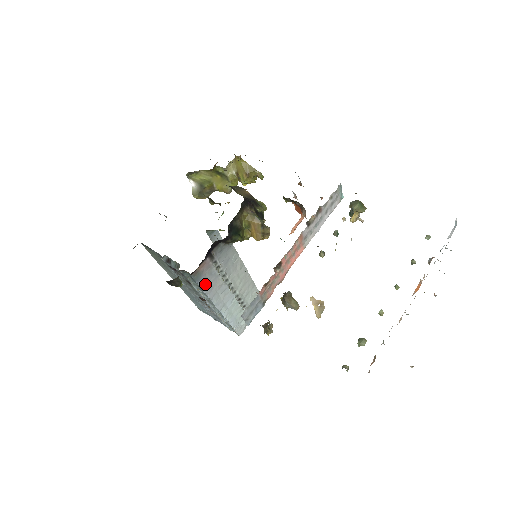
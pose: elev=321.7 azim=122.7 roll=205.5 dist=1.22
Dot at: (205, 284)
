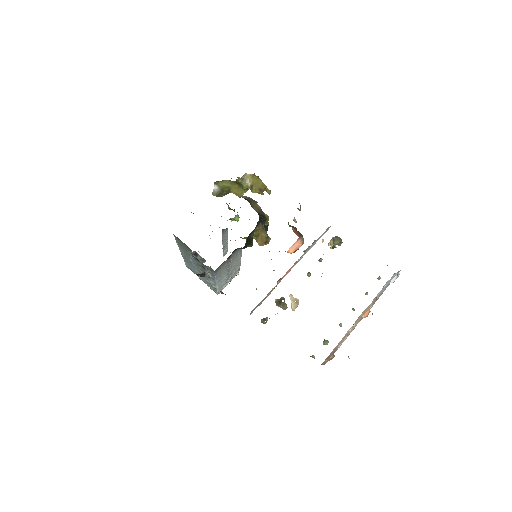
Dot at: (218, 273)
